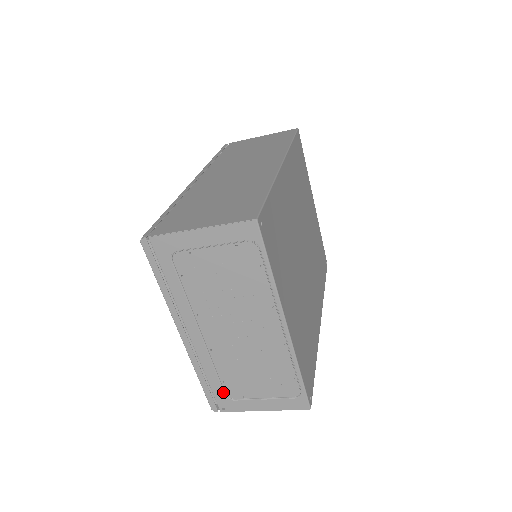
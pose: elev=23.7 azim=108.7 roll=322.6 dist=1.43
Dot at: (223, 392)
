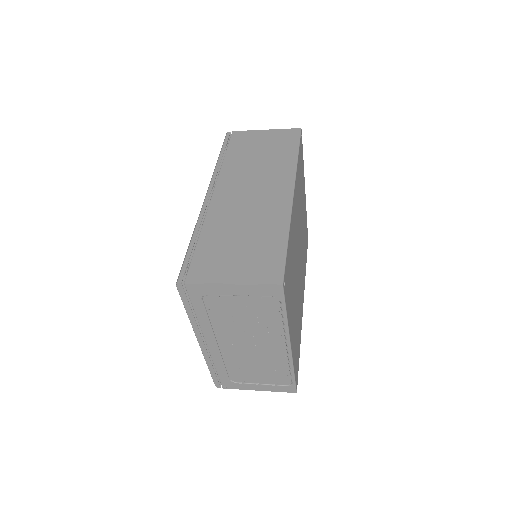
Dot at: (228, 378)
